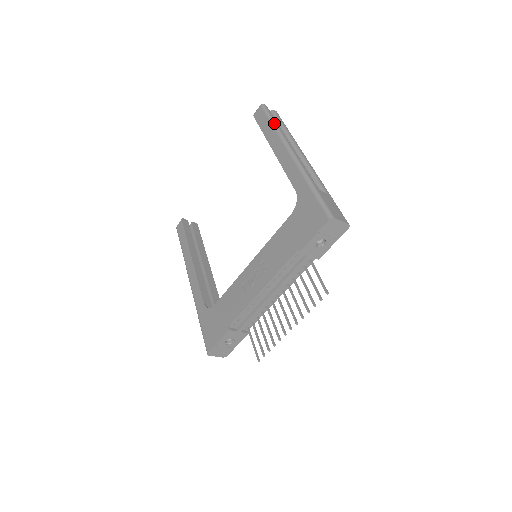
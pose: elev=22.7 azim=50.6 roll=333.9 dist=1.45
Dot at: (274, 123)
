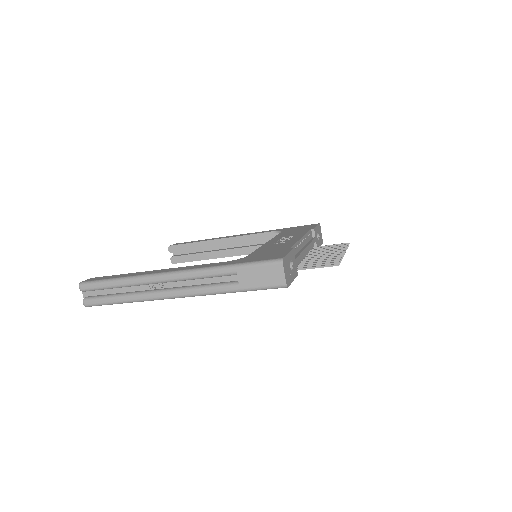
Dot at: occluded
